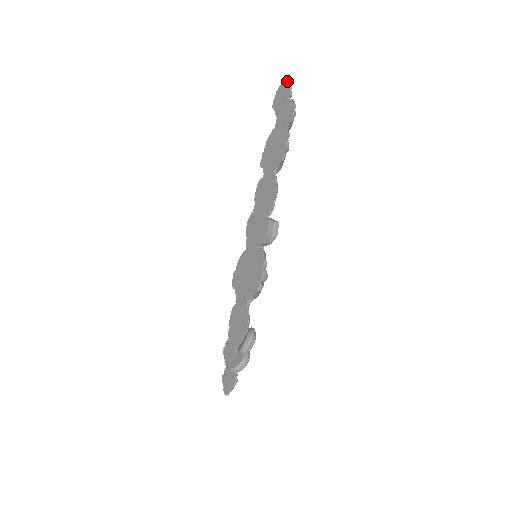
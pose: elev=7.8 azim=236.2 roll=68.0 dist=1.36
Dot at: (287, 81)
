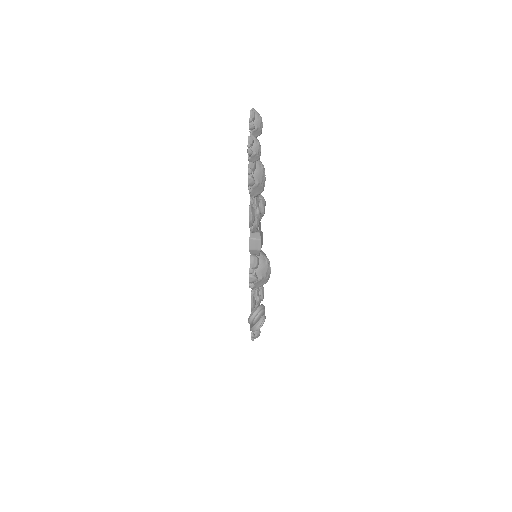
Dot at: (250, 110)
